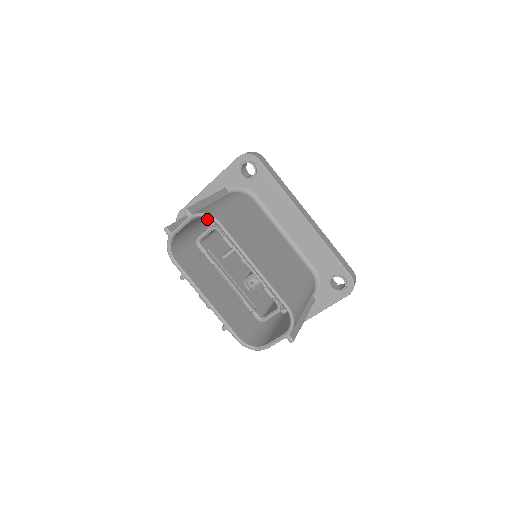
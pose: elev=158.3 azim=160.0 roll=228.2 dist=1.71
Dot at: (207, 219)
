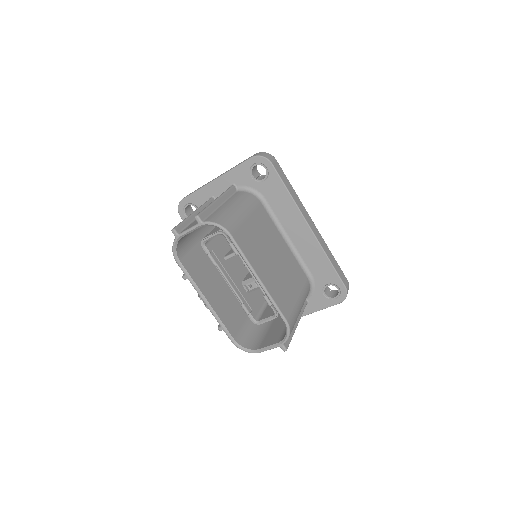
Dot at: occluded
